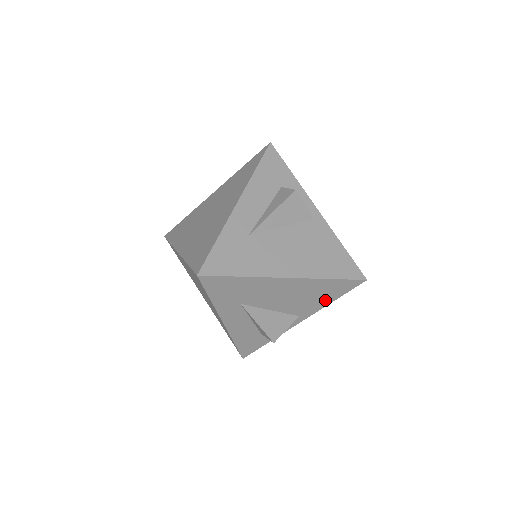
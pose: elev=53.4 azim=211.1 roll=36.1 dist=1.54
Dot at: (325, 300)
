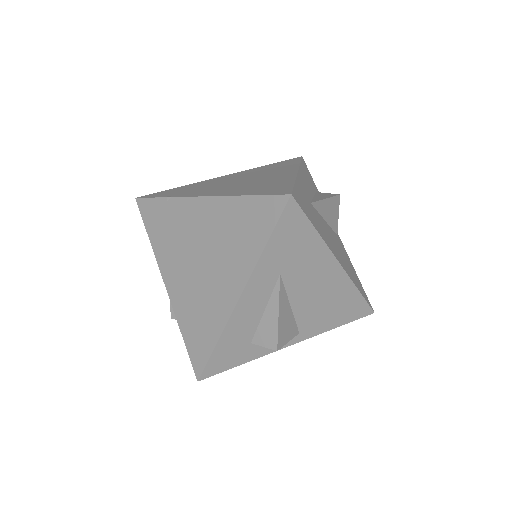
Dot at: (332, 321)
